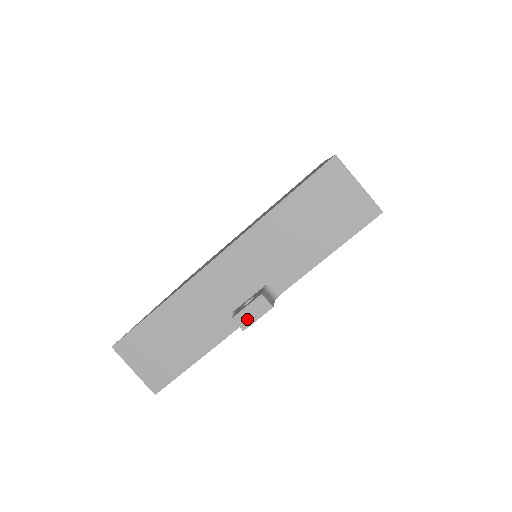
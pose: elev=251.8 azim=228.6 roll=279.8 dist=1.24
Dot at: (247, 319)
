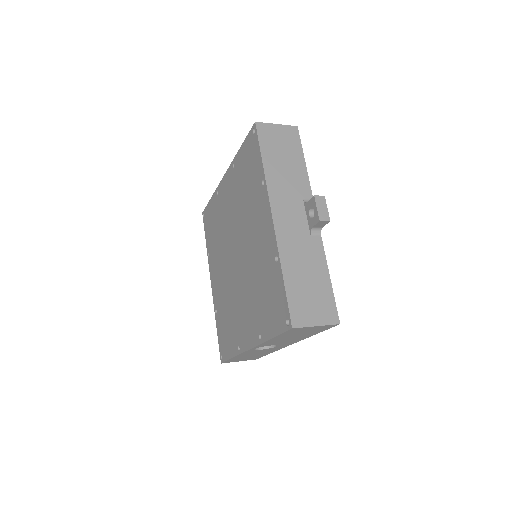
Dot at: (324, 214)
